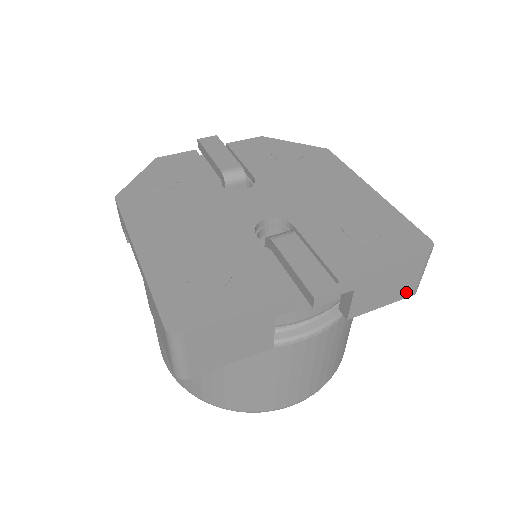
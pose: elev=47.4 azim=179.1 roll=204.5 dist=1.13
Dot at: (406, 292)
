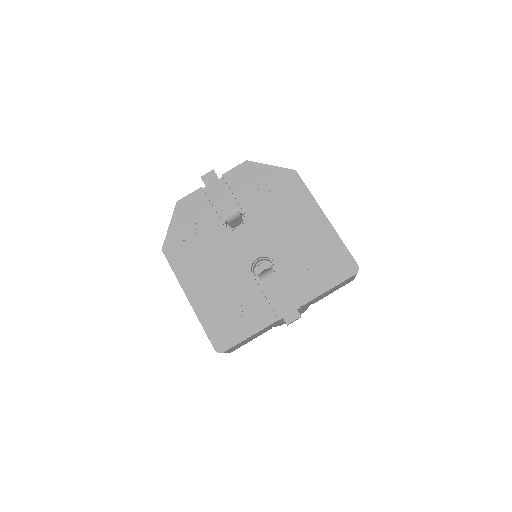
Dot at: (347, 283)
